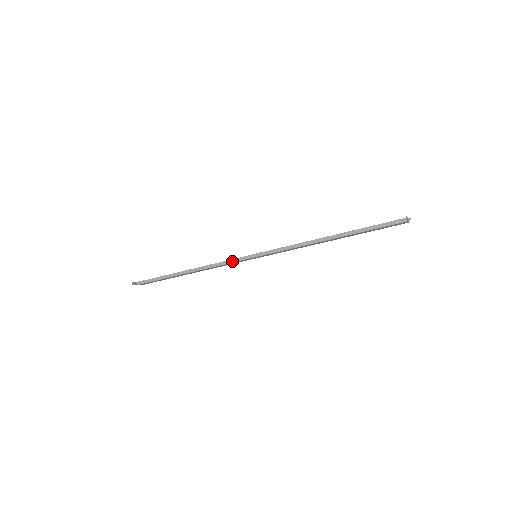
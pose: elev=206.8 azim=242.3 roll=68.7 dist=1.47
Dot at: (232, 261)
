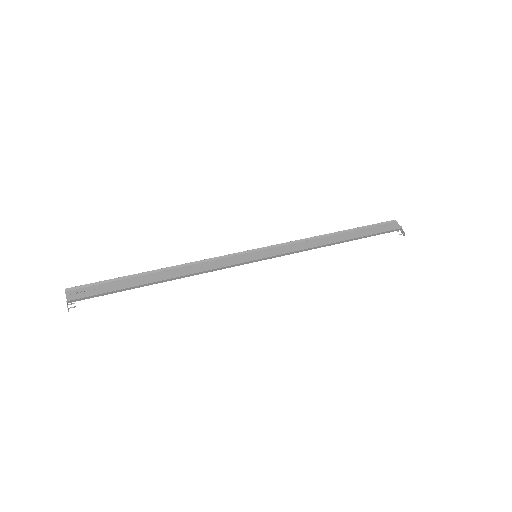
Dot at: (230, 267)
